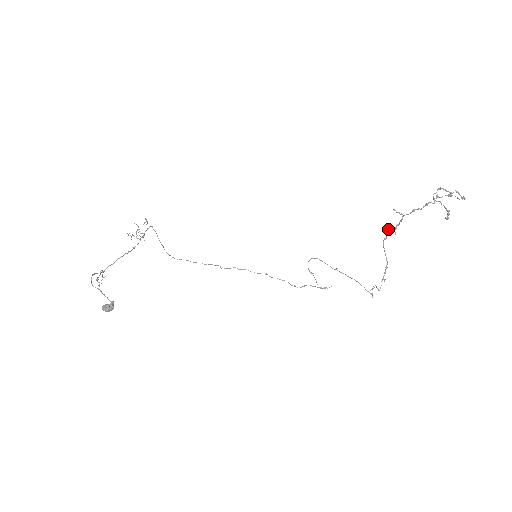
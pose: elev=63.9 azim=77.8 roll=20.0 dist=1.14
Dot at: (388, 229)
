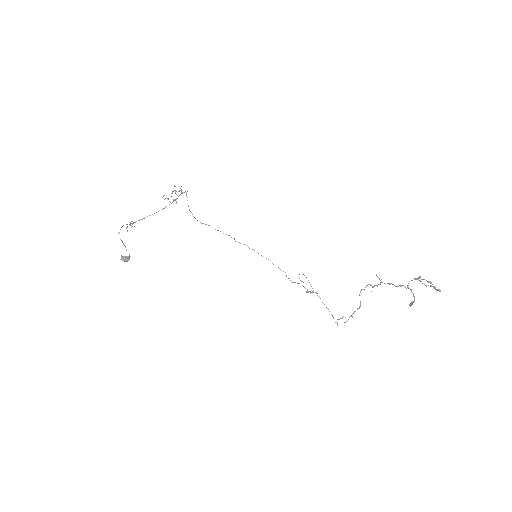
Dot at: (368, 284)
